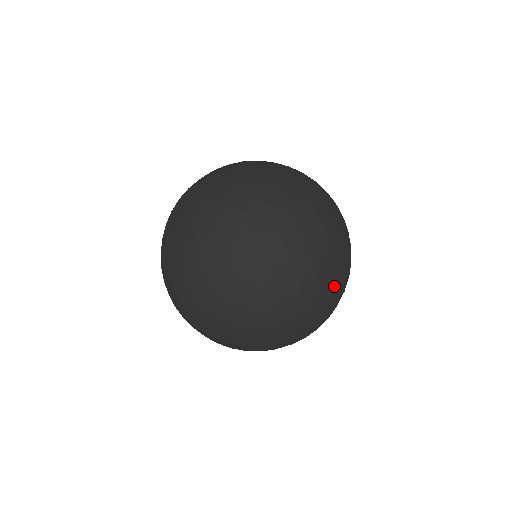
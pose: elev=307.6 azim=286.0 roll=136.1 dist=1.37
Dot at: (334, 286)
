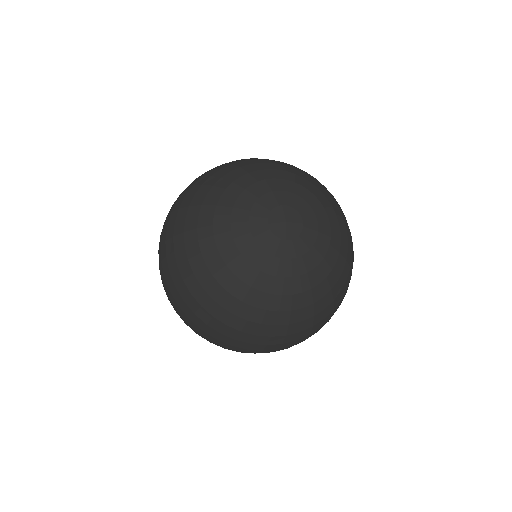
Dot at: occluded
